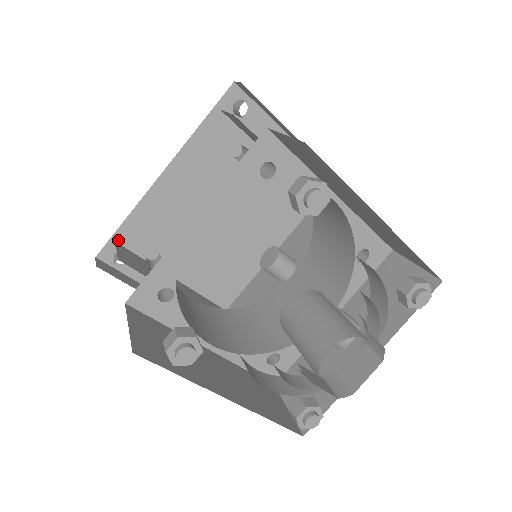
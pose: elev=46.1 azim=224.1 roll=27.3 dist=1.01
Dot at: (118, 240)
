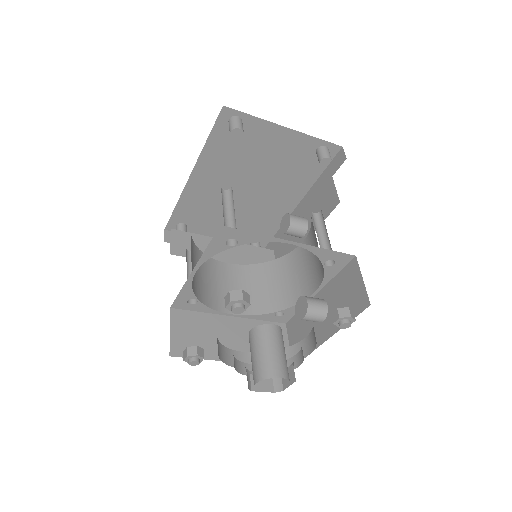
Dot at: (175, 219)
